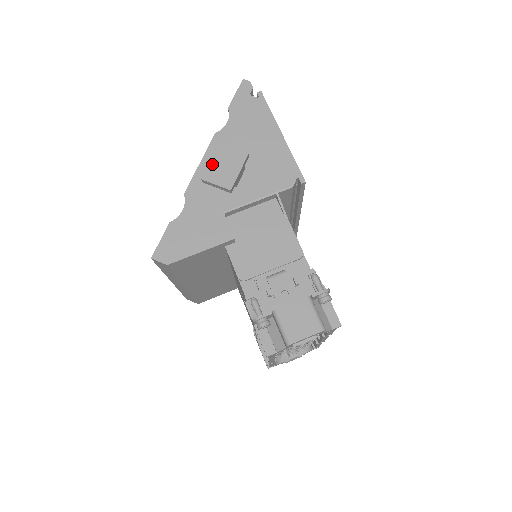
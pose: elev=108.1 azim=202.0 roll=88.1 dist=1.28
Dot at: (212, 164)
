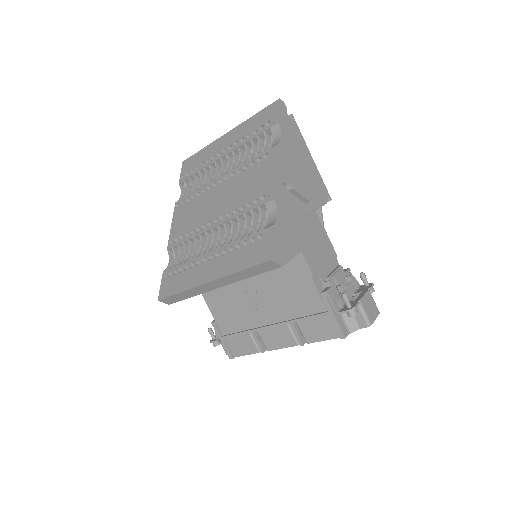
Dot at: (295, 175)
